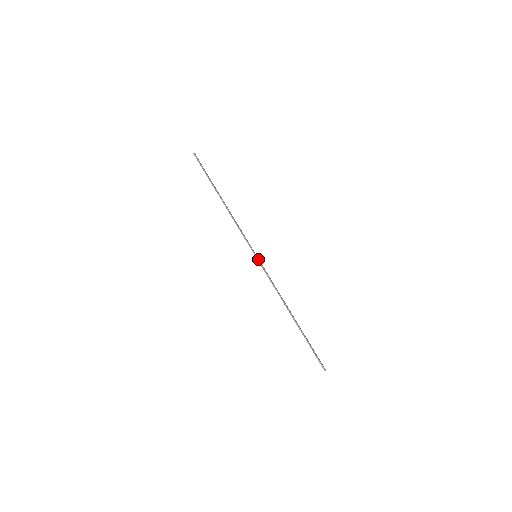
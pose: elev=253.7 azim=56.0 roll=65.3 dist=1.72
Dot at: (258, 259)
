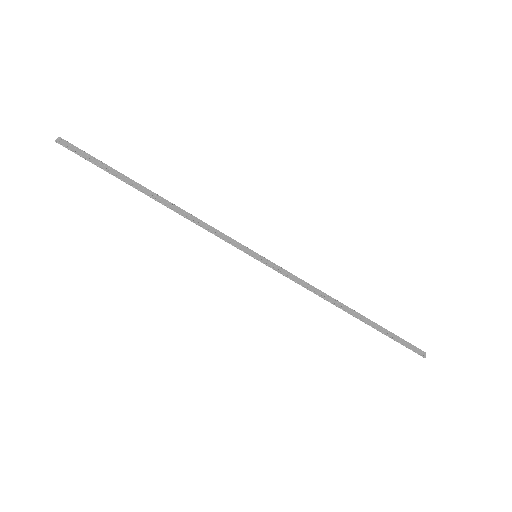
Dot at: (261, 261)
